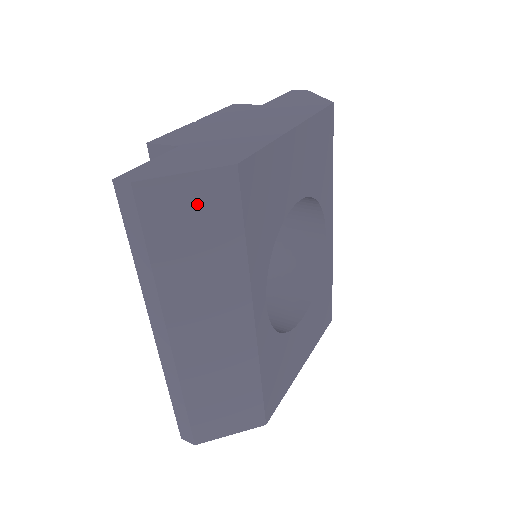
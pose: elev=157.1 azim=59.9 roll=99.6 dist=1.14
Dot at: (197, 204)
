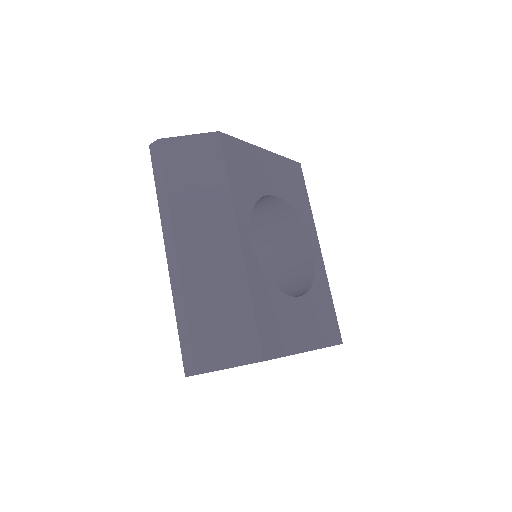
Dot at: (196, 153)
